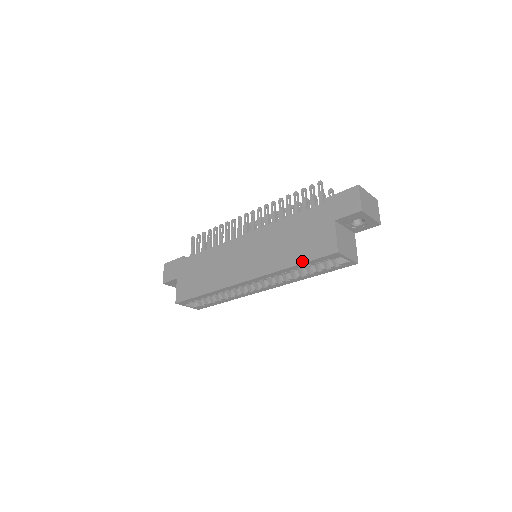
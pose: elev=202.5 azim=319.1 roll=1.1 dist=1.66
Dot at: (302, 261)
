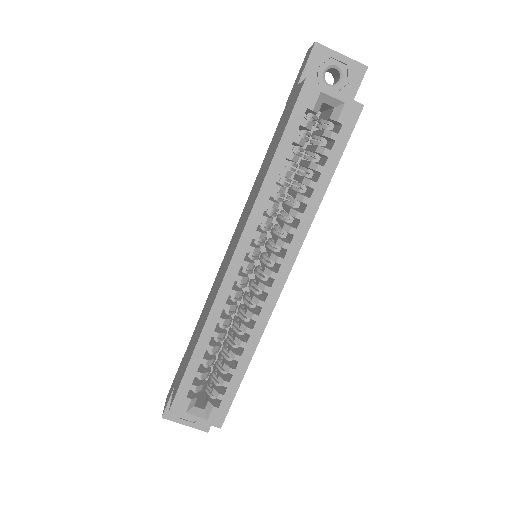
Dot at: (277, 144)
